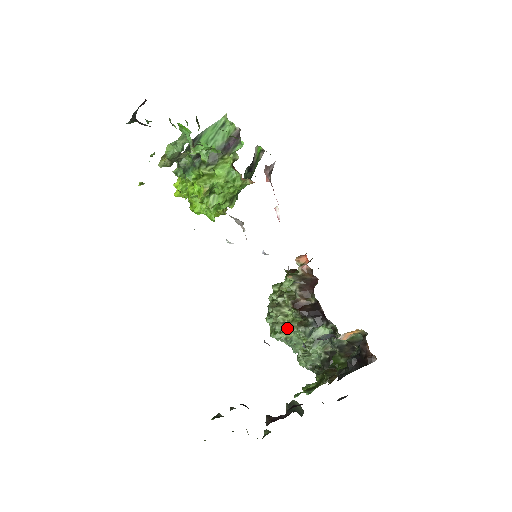
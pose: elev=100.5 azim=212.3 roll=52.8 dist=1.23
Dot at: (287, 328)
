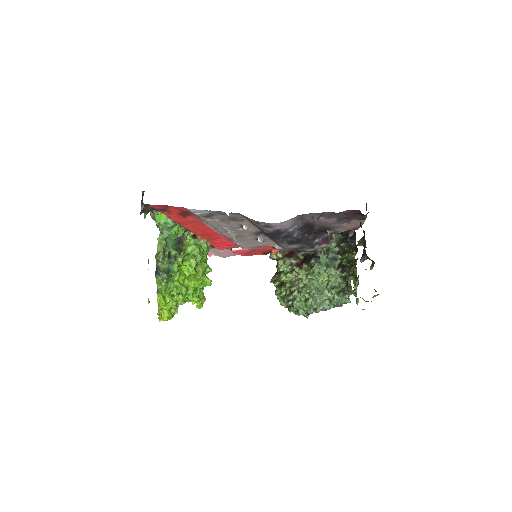
Dot at: (309, 285)
